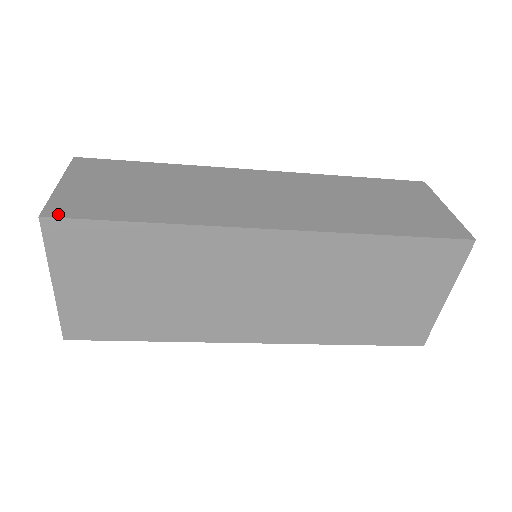
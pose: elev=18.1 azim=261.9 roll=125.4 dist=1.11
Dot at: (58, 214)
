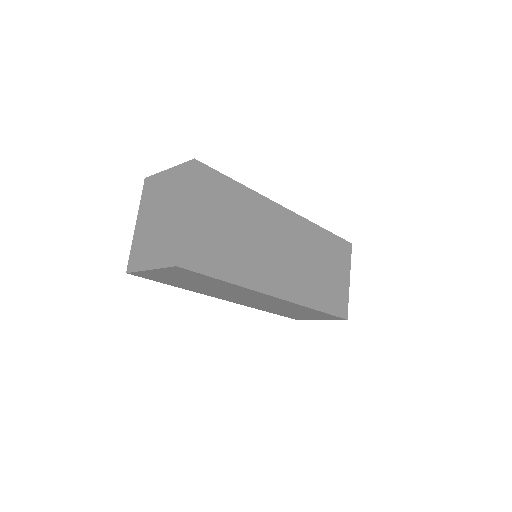
Dot at: (200, 164)
